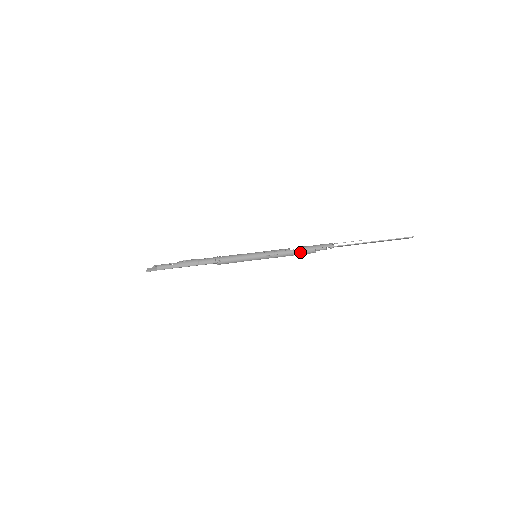
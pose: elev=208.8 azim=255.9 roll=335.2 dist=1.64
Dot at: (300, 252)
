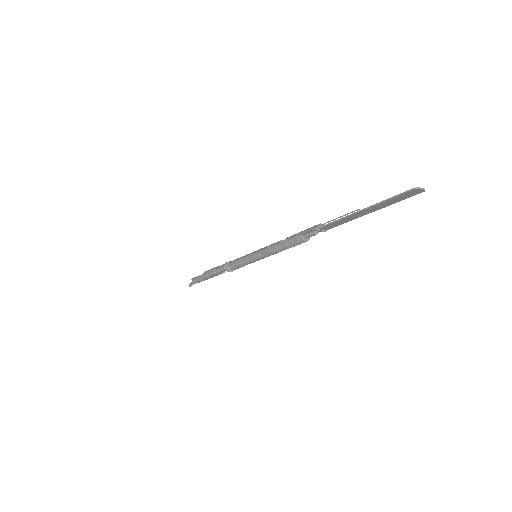
Dot at: (288, 243)
